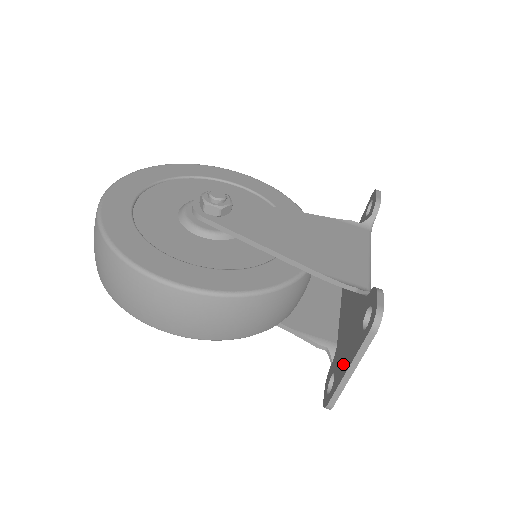
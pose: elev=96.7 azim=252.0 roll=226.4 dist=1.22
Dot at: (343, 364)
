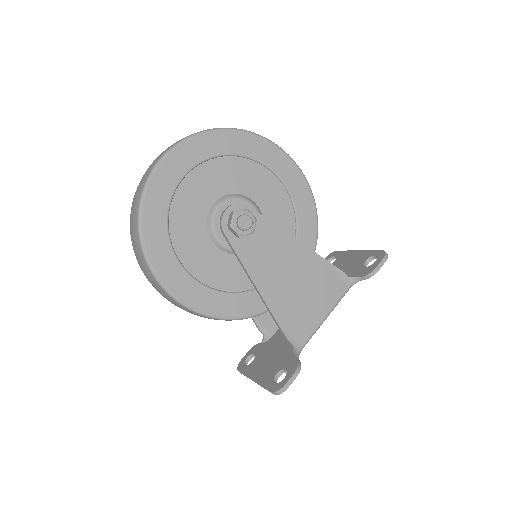
Dot at: (258, 368)
